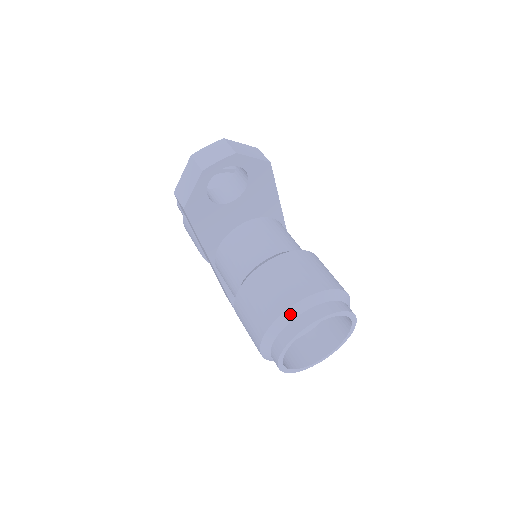
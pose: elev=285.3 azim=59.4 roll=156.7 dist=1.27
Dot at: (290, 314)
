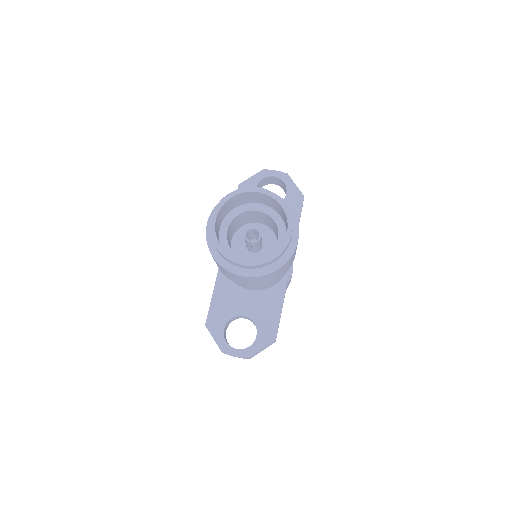
Dot at: occluded
